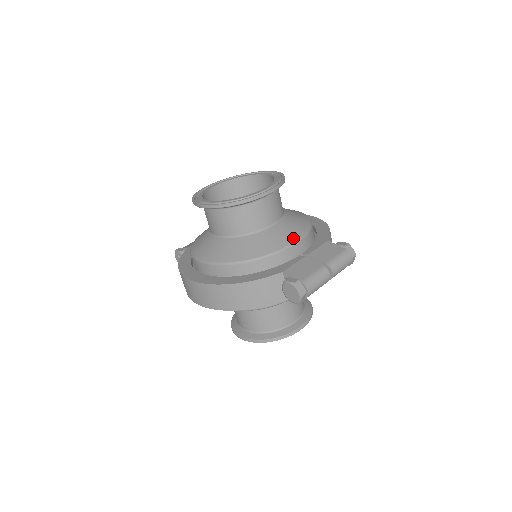
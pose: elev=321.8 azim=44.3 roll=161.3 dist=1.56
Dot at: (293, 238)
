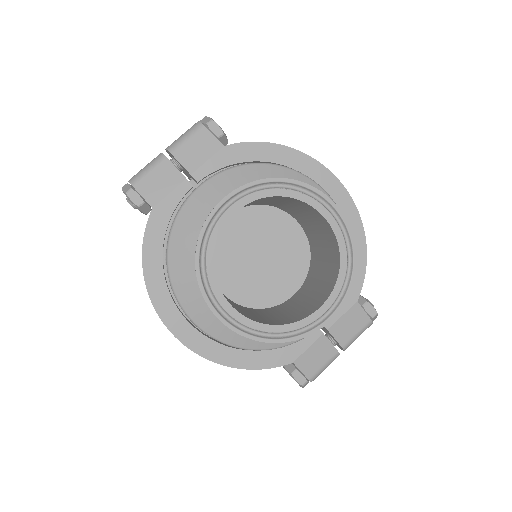
Dot at: occluded
